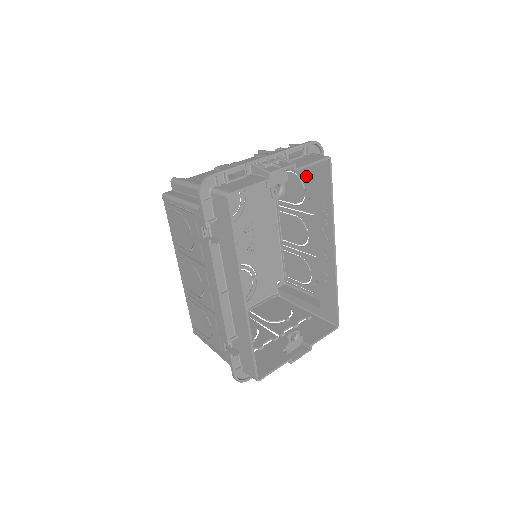
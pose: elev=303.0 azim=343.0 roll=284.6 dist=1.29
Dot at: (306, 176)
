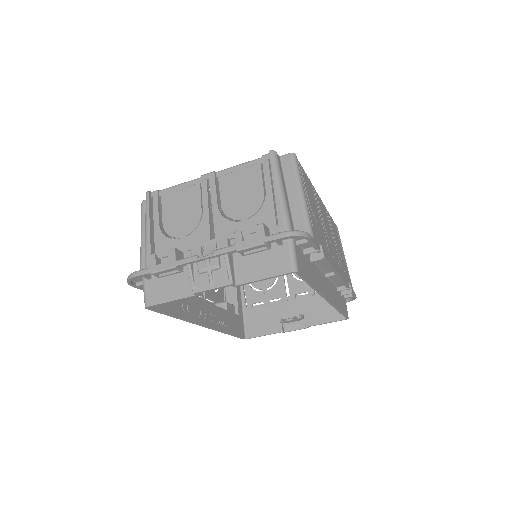
Dot at: occluded
